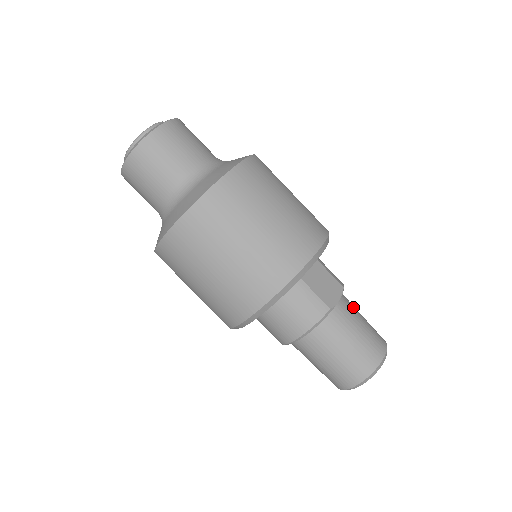
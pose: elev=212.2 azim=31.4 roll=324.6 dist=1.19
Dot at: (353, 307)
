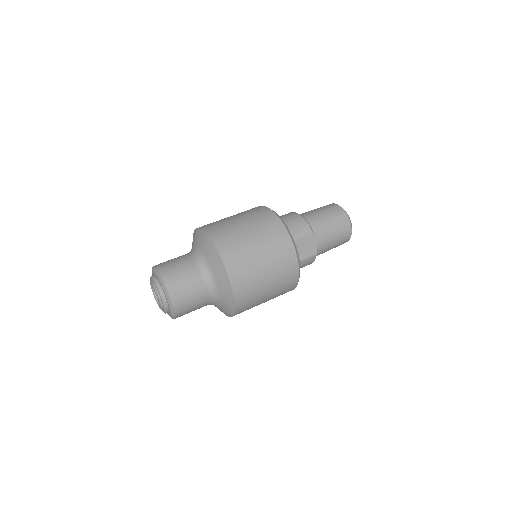
Dot at: (322, 227)
